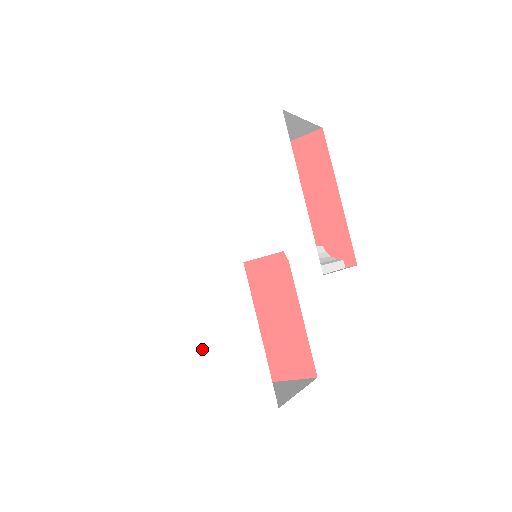
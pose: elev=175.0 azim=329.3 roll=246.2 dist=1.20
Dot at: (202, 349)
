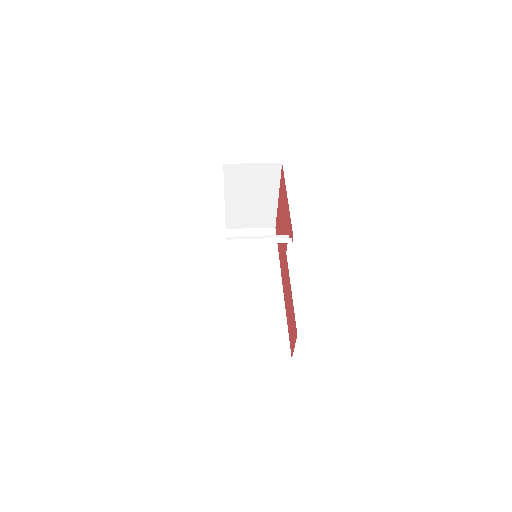
Dot at: occluded
